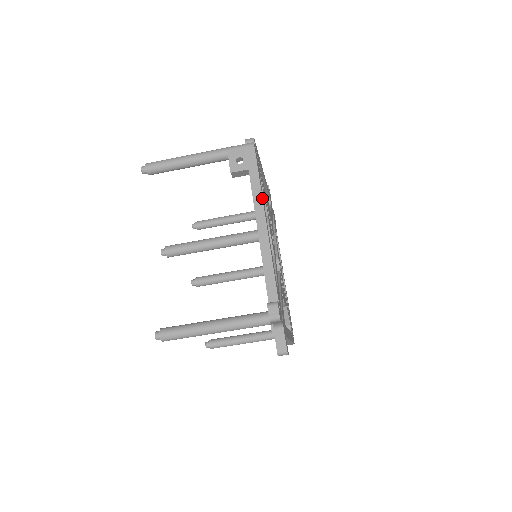
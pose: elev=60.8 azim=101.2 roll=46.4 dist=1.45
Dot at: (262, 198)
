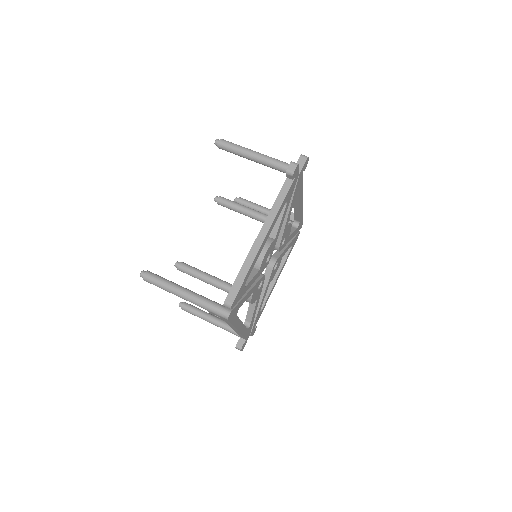
Dot at: occluded
